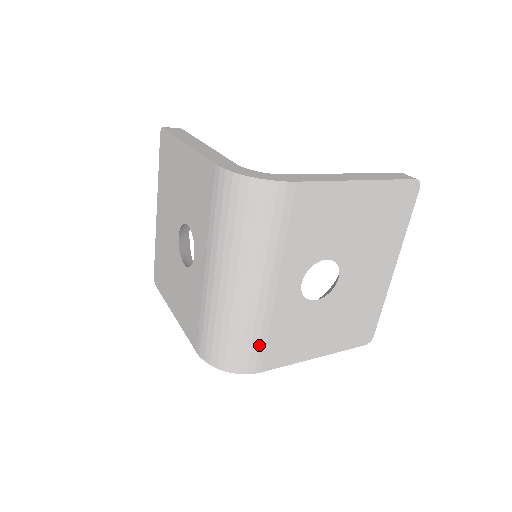
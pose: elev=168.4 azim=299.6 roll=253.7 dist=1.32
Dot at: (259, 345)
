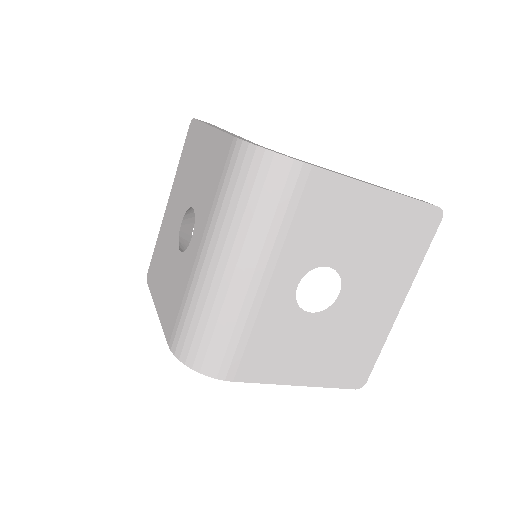
Dot at: (237, 346)
